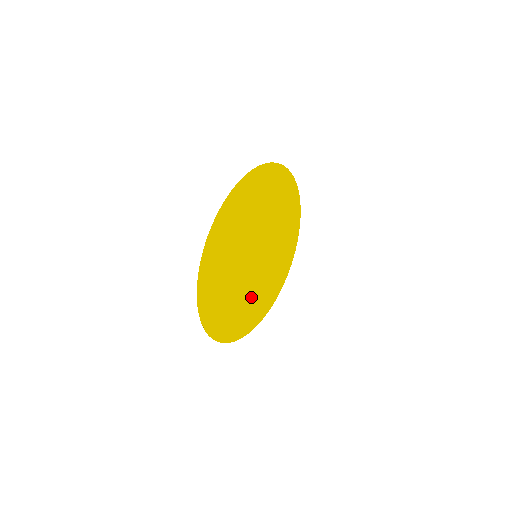
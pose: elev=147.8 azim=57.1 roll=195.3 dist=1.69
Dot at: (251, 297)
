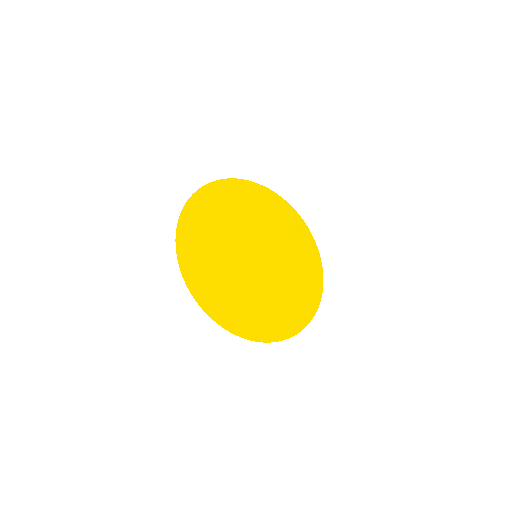
Dot at: (257, 298)
